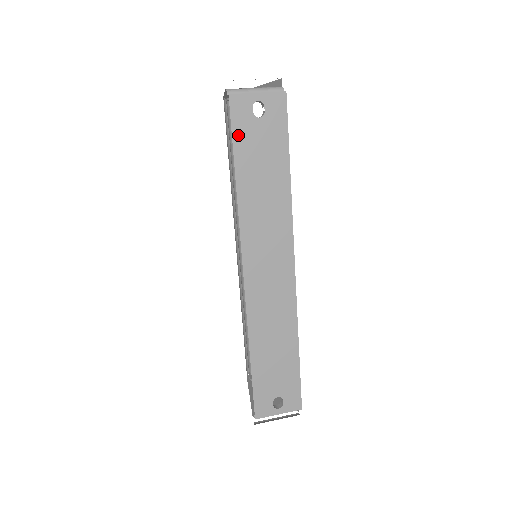
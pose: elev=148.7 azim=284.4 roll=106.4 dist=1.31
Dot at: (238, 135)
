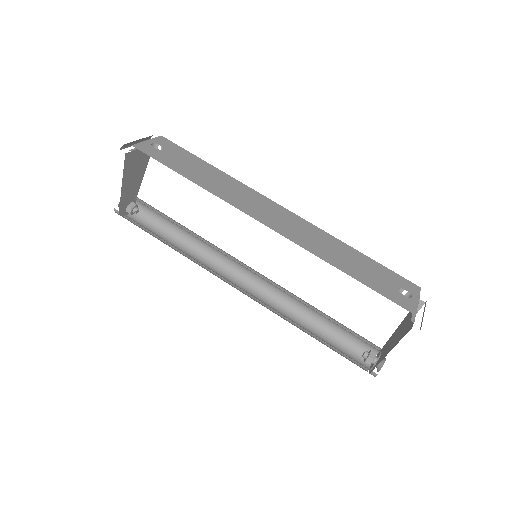
Dot at: (162, 160)
